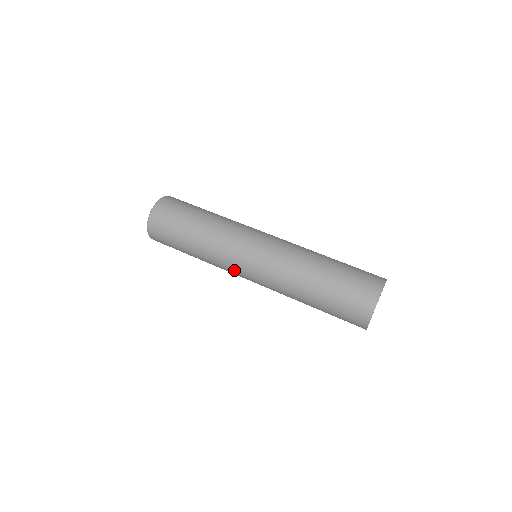
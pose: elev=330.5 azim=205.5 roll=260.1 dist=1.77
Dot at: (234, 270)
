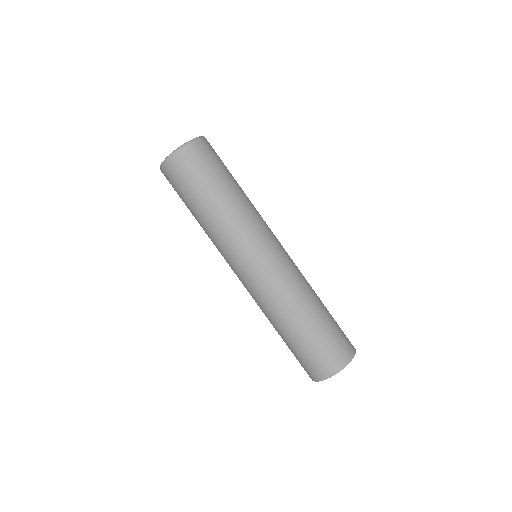
Dot at: (246, 249)
